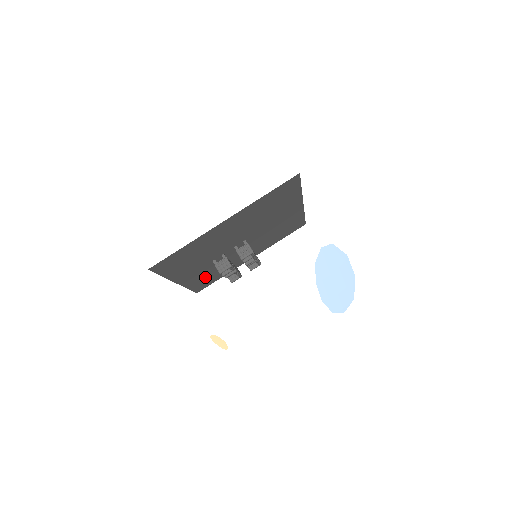
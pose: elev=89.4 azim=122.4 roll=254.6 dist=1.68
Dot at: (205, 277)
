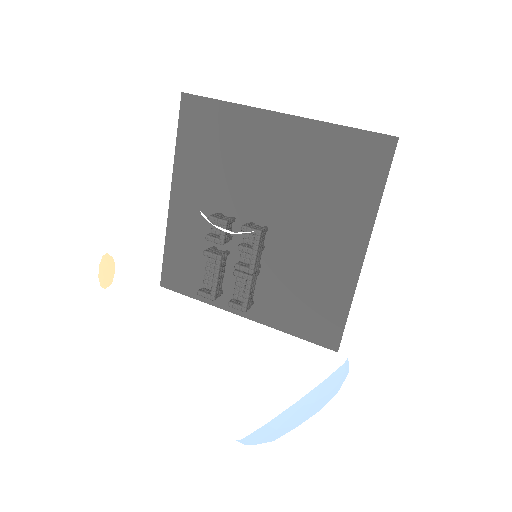
Dot at: (190, 252)
